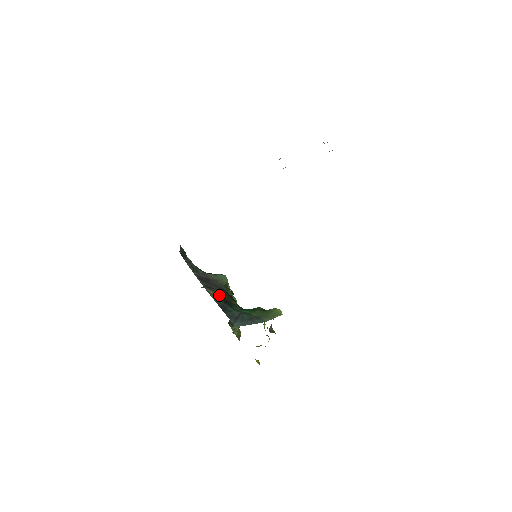
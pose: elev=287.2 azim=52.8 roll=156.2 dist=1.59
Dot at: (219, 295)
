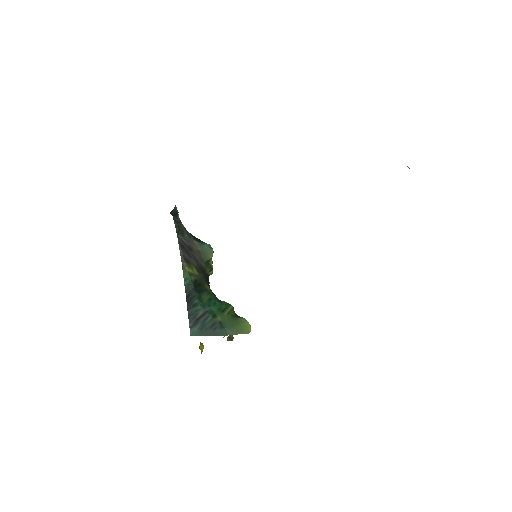
Dot at: (194, 274)
